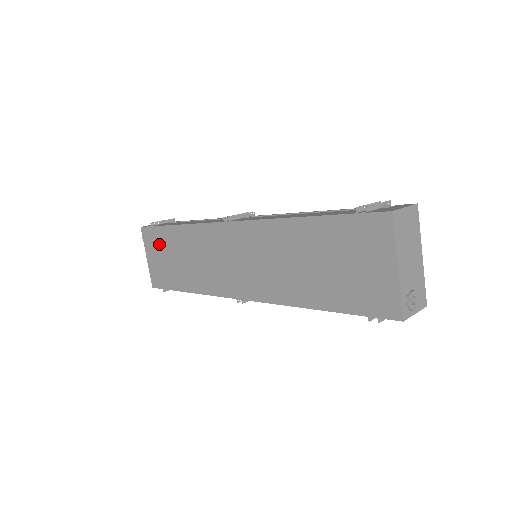
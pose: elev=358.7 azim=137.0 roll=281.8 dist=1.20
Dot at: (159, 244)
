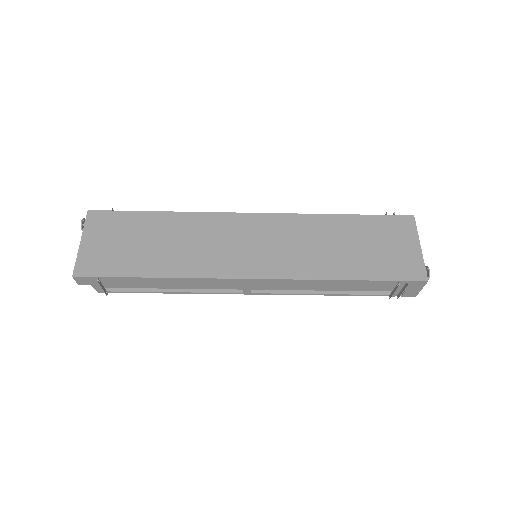
Dot at: (120, 228)
